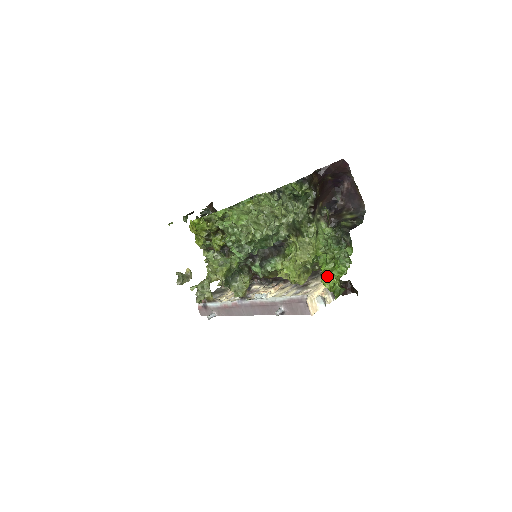
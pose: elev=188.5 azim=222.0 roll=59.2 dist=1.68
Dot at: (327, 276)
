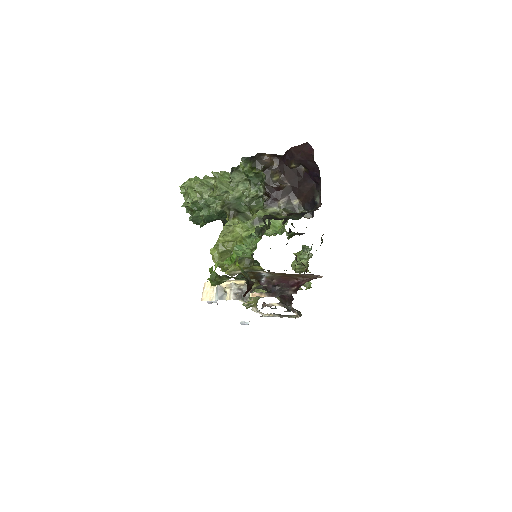
Dot at: (243, 271)
